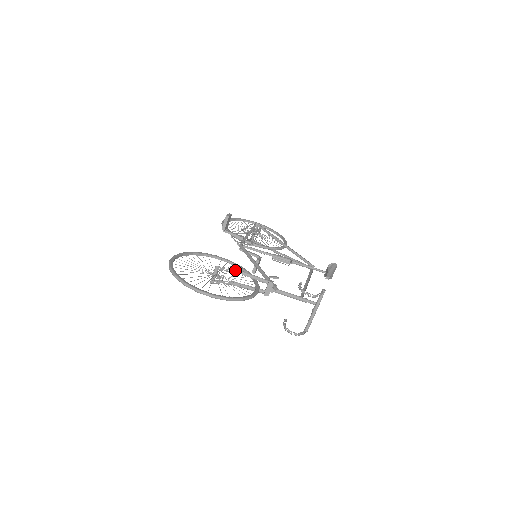
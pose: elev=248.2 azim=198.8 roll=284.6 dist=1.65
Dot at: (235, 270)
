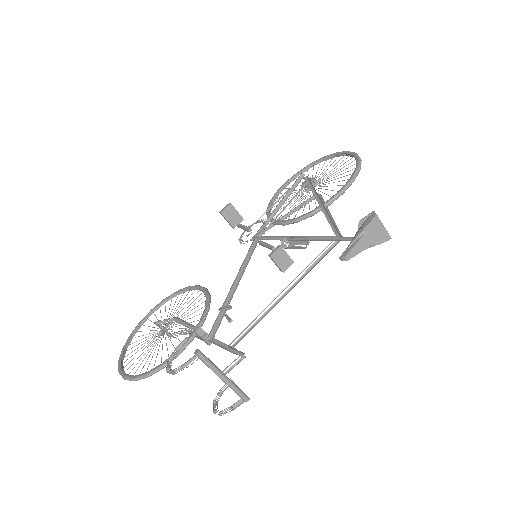
Dot at: (173, 320)
